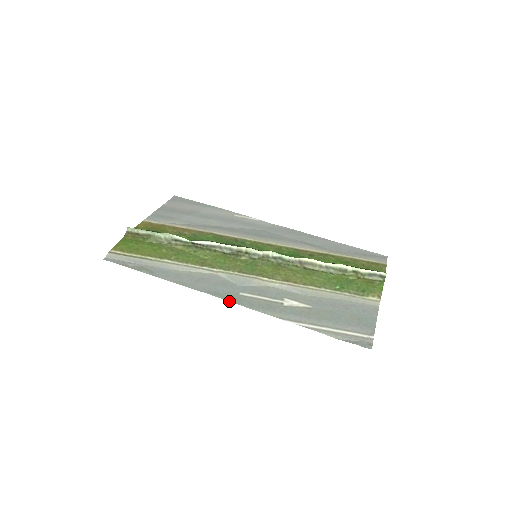
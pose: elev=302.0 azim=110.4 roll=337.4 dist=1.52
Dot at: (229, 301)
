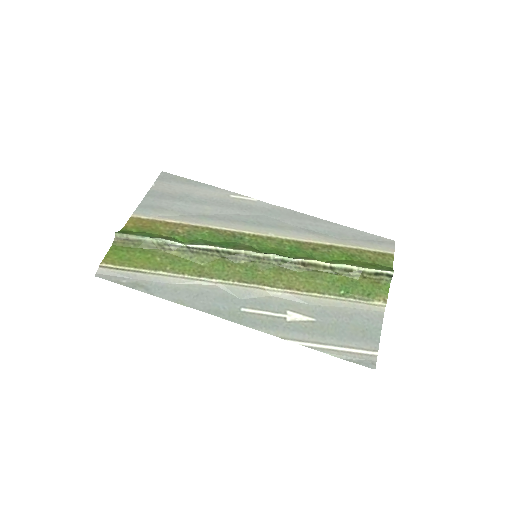
Dot at: occluded
